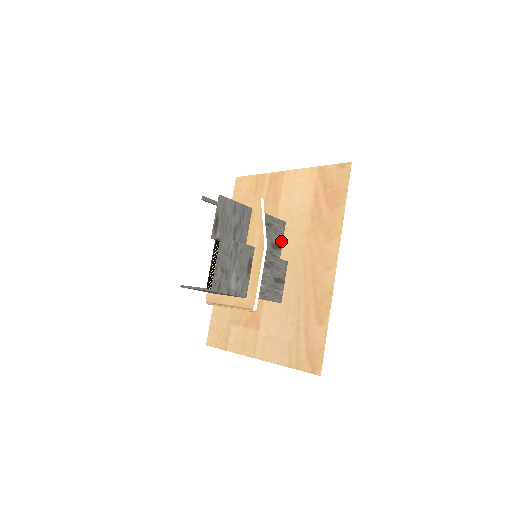
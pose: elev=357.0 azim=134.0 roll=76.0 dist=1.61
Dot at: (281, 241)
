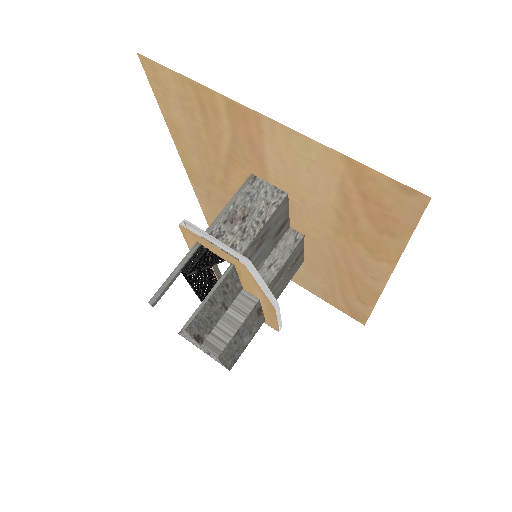
Dot at: (286, 214)
